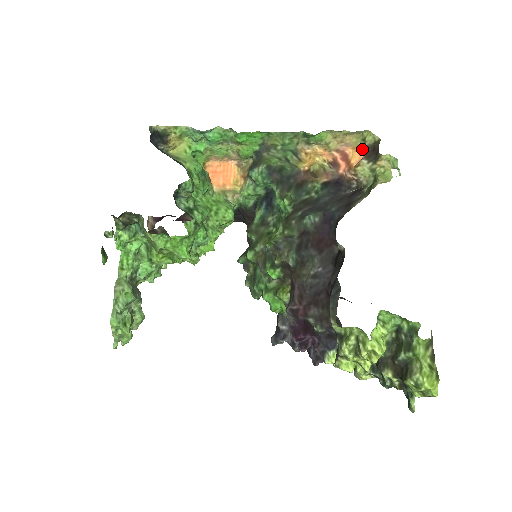
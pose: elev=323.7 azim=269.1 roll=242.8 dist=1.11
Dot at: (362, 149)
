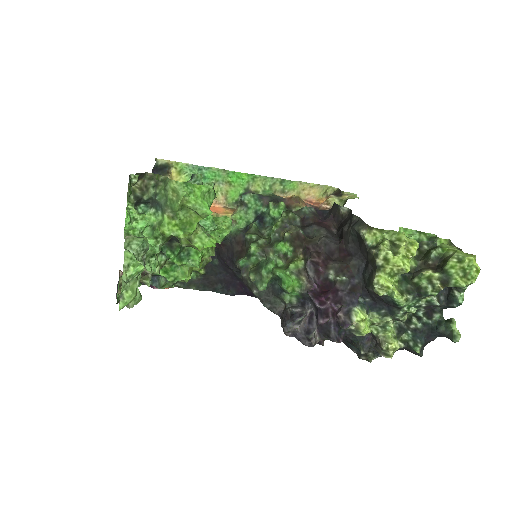
Dot at: (325, 199)
